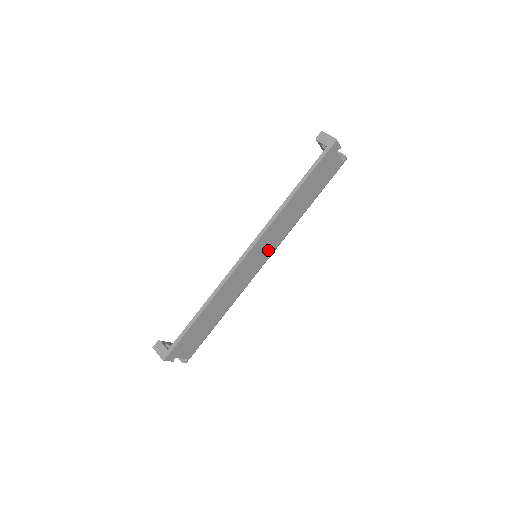
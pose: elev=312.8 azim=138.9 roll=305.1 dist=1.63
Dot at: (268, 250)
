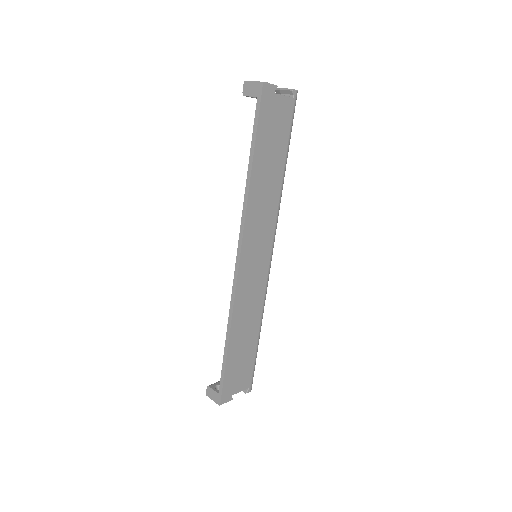
Dot at: (264, 244)
